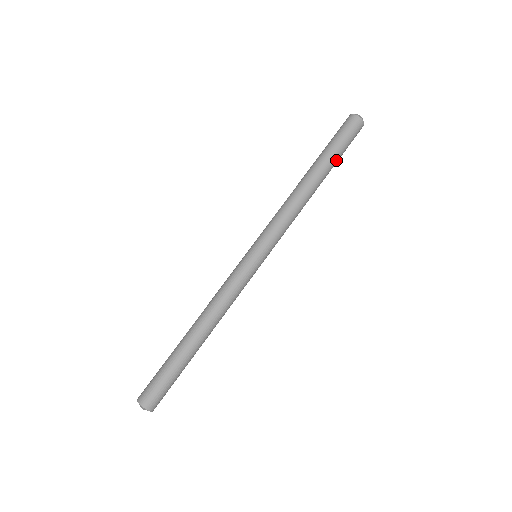
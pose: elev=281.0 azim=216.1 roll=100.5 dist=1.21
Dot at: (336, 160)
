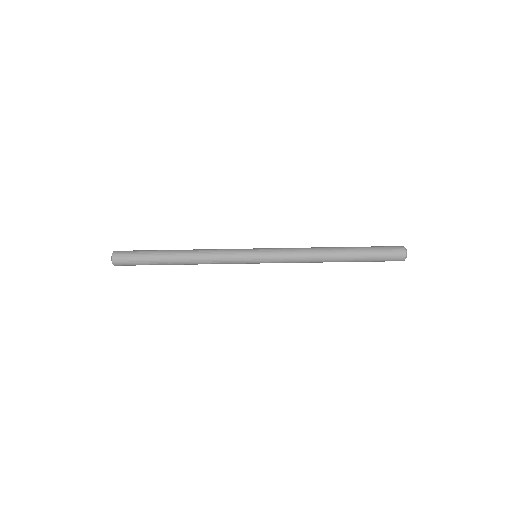
Dot at: occluded
